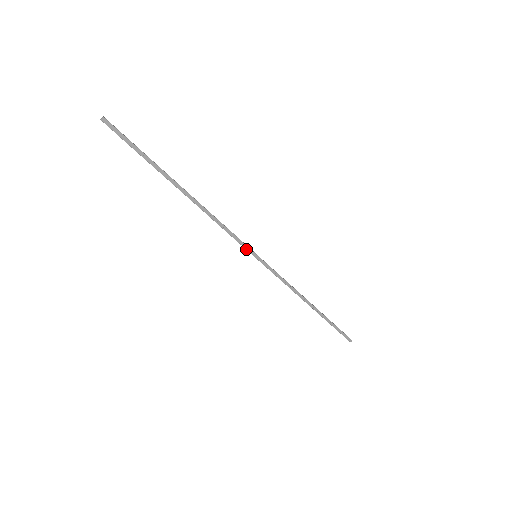
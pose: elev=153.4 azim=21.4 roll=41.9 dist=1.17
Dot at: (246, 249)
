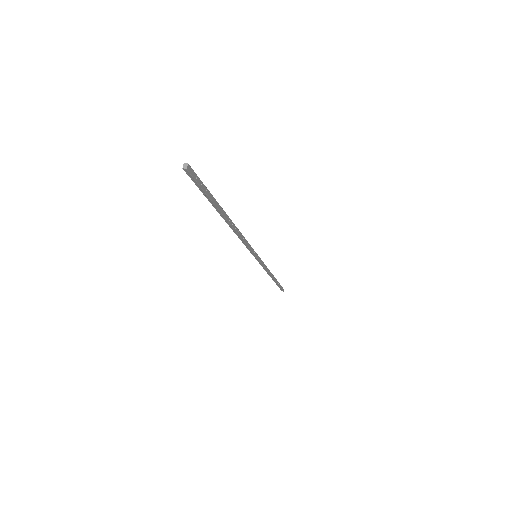
Dot at: (253, 254)
